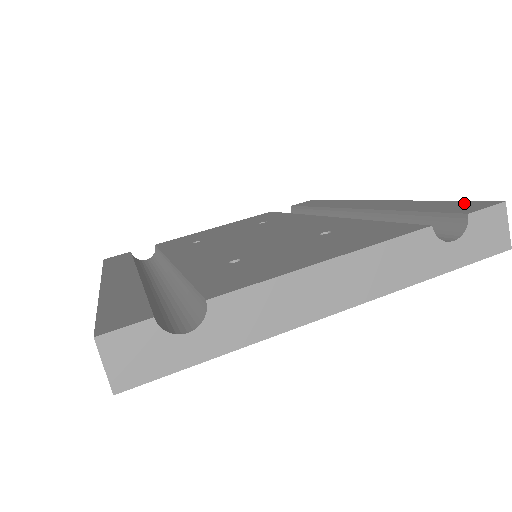
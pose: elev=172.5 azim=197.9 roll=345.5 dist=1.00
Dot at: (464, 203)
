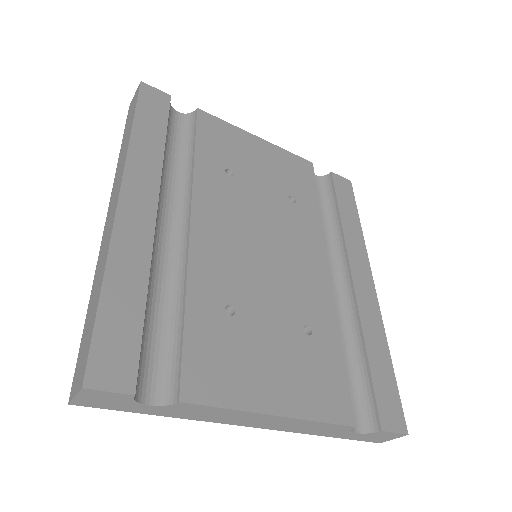
Dot at: (395, 399)
